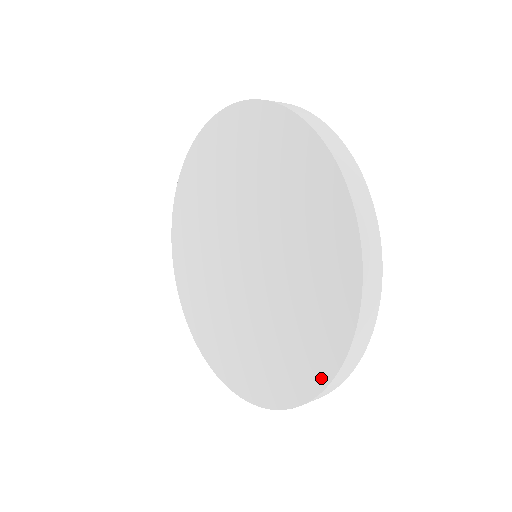
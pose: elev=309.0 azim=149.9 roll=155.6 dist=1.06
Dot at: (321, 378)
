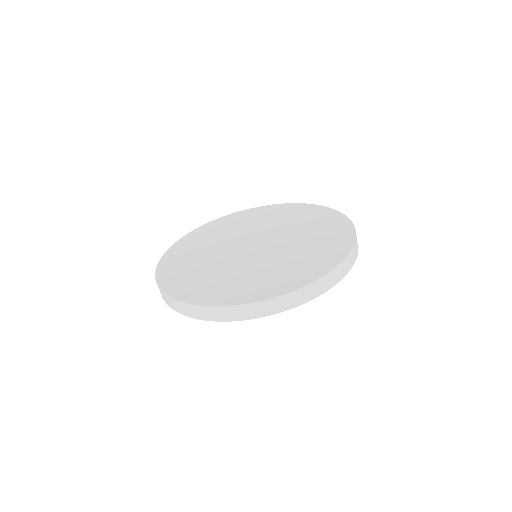
Dot at: (273, 294)
